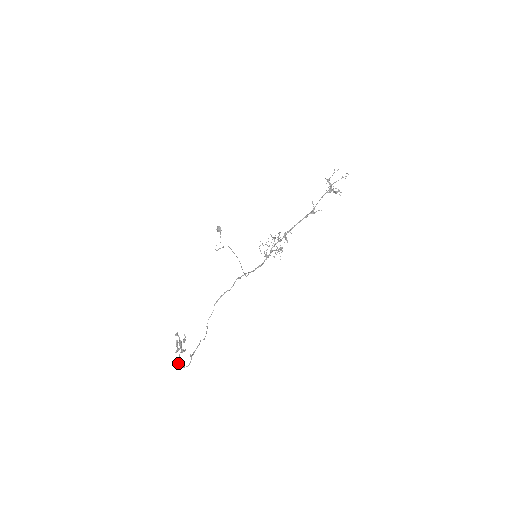
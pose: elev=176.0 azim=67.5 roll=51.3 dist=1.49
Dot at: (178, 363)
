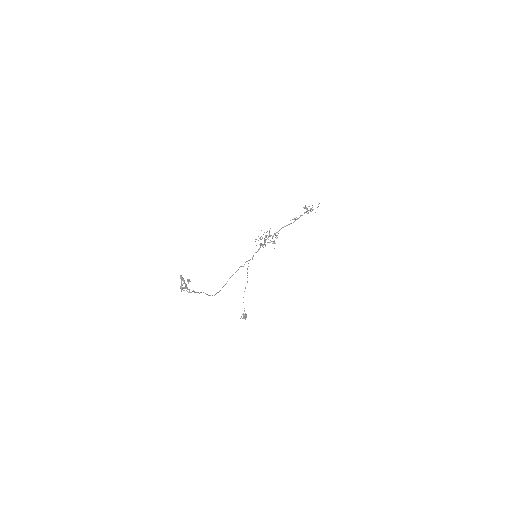
Dot at: (181, 290)
